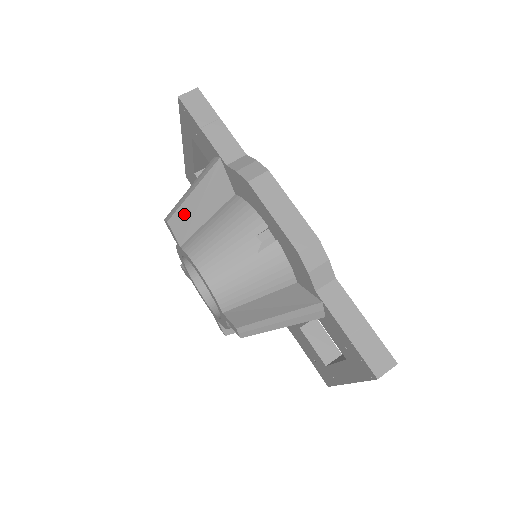
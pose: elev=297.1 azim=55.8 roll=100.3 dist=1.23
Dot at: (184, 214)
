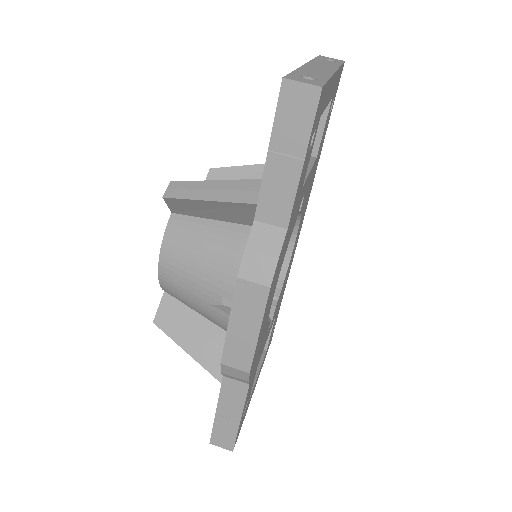
Dot at: (186, 204)
